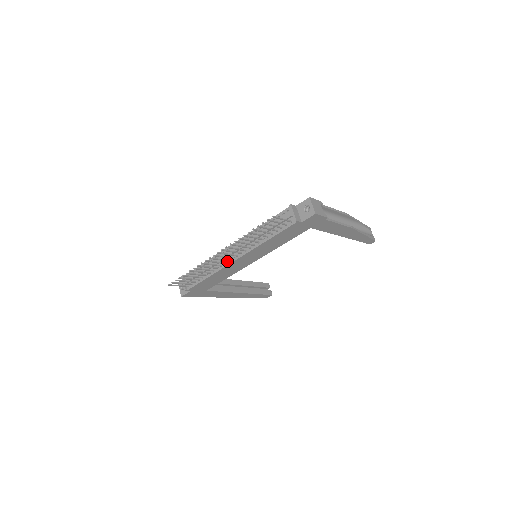
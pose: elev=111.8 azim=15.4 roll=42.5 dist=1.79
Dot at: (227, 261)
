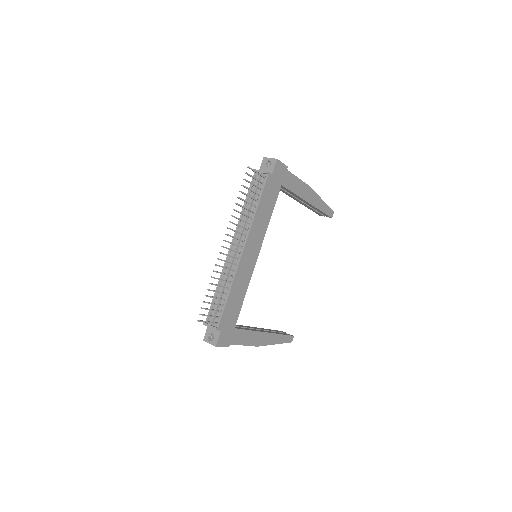
Dot at: (236, 262)
